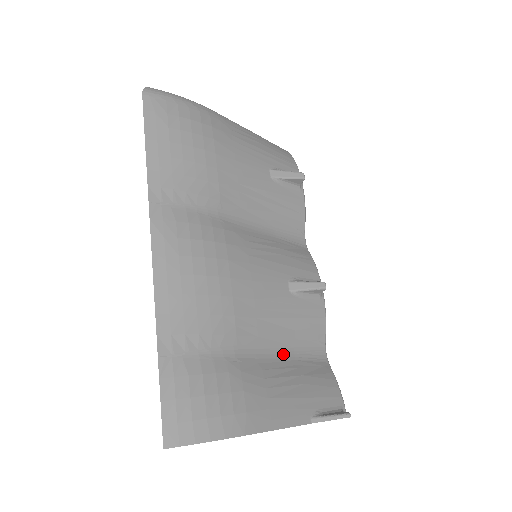
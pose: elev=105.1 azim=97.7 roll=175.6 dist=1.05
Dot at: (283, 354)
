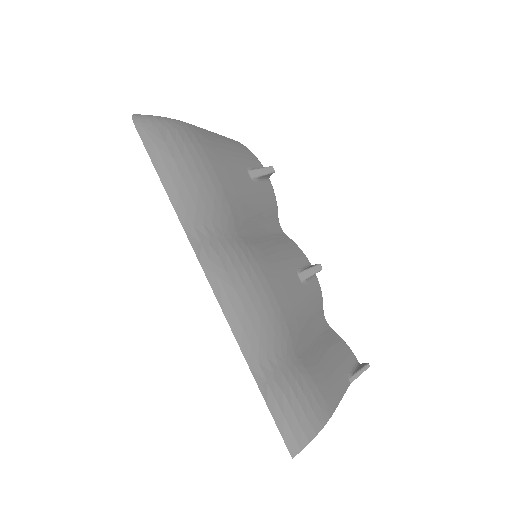
Dot at: (312, 337)
